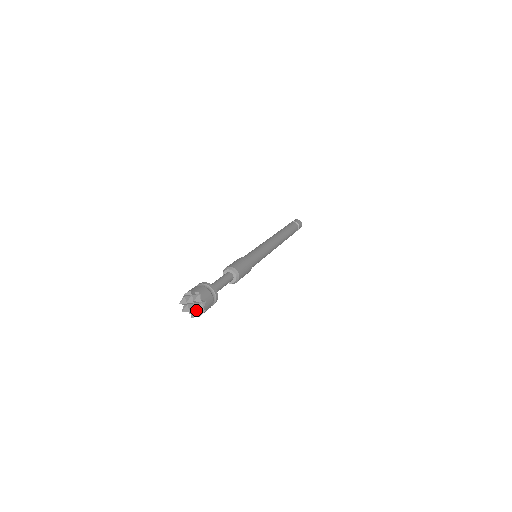
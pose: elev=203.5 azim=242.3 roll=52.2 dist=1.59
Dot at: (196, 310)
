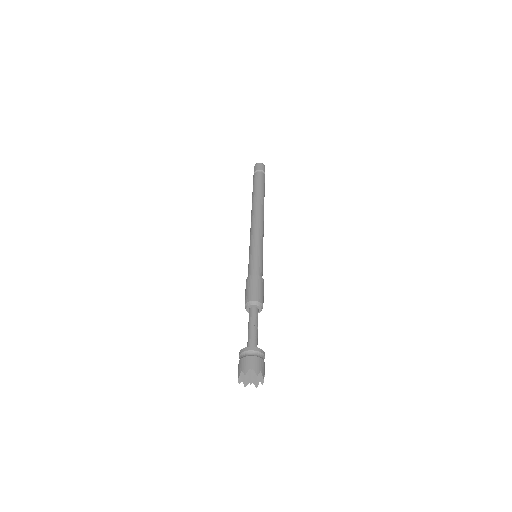
Dot at: (255, 379)
